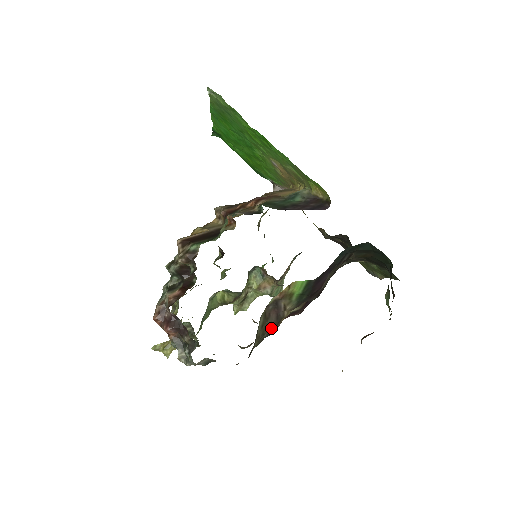
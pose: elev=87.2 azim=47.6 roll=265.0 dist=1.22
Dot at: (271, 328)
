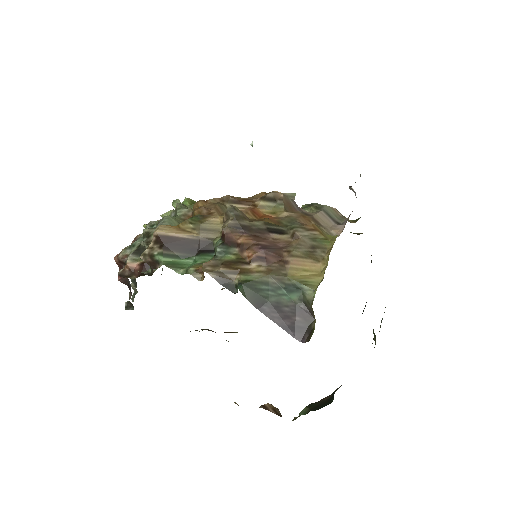
Dot at: occluded
